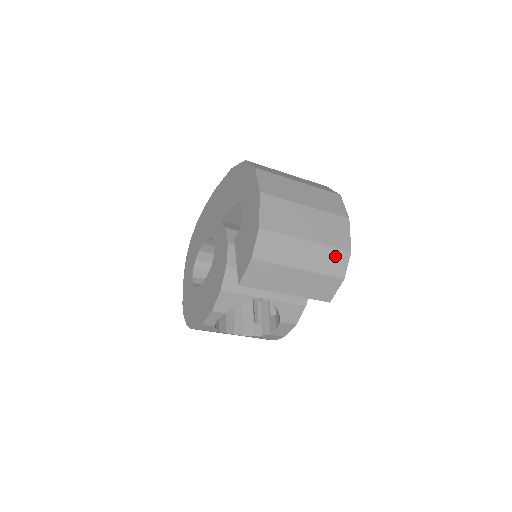
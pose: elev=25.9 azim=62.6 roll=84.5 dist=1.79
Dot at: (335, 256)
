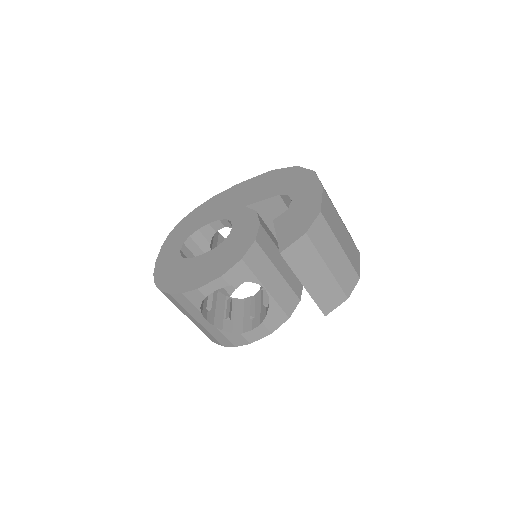
Dot at: (351, 274)
